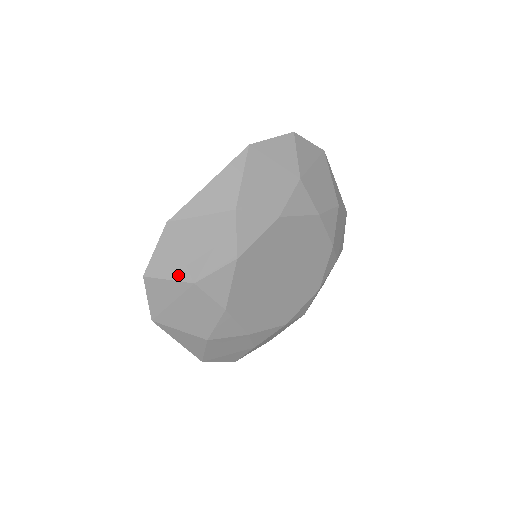
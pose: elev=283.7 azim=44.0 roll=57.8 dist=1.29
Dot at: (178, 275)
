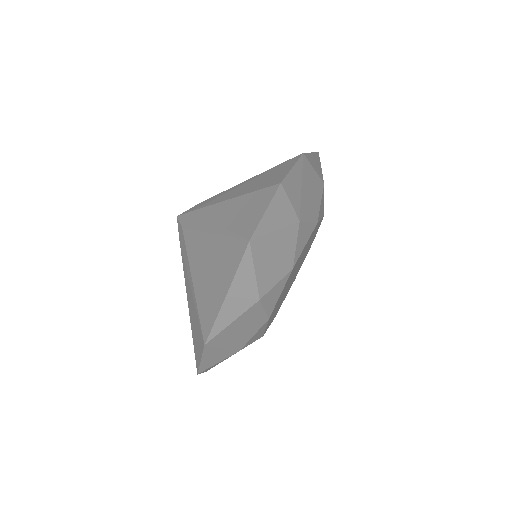
Dot at: (225, 356)
